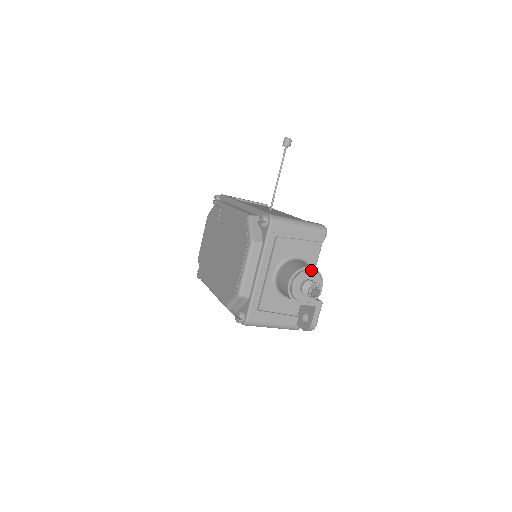
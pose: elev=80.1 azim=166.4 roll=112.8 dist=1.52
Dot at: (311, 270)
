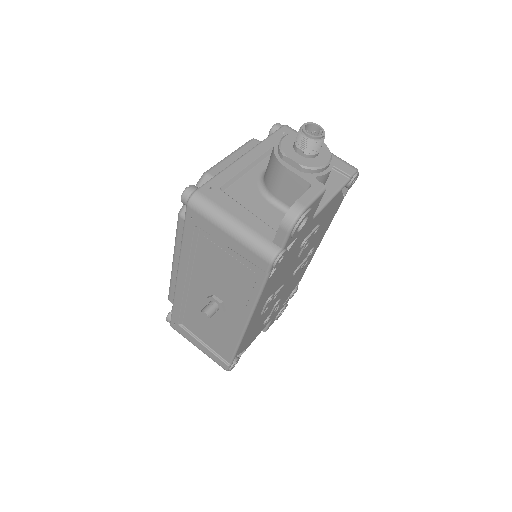
Dot at: occluded
